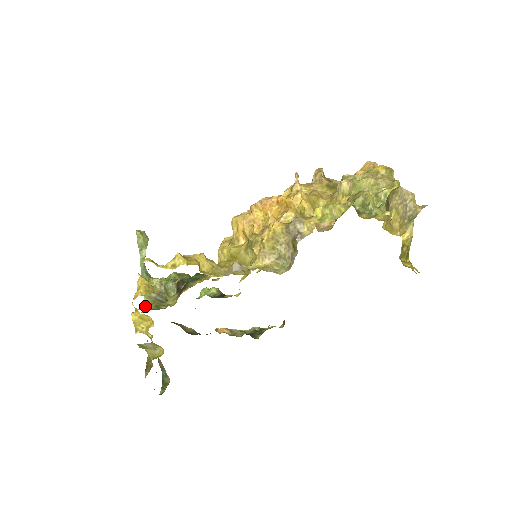
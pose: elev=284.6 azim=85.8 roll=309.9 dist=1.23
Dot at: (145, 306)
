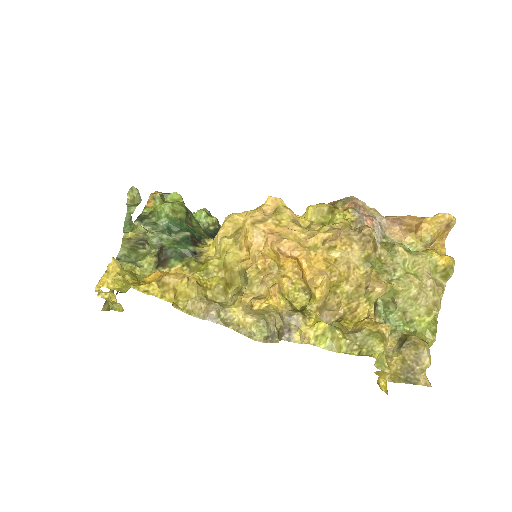
Dot at: (121, 250)
